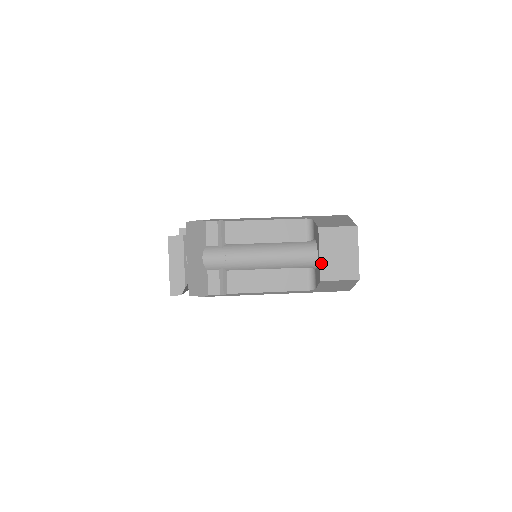
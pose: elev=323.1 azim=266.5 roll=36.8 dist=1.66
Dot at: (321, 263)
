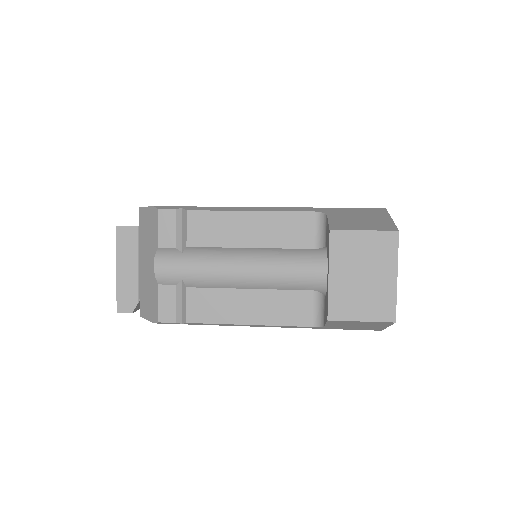
Dot at: (331, 290)
